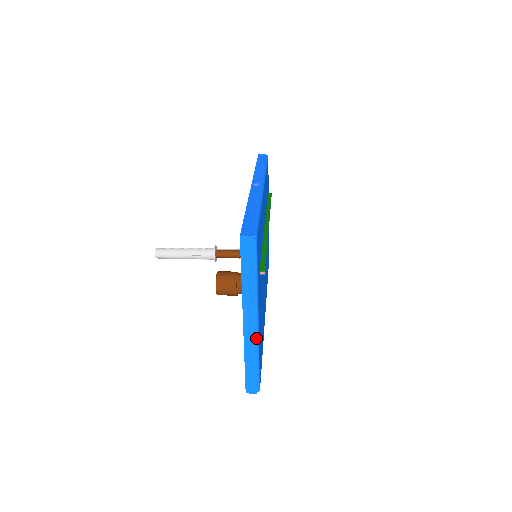
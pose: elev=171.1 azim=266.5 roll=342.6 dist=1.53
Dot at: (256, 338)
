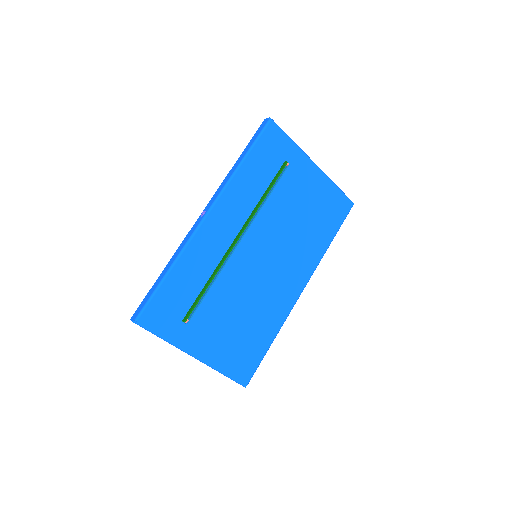
Dot at: occluded
